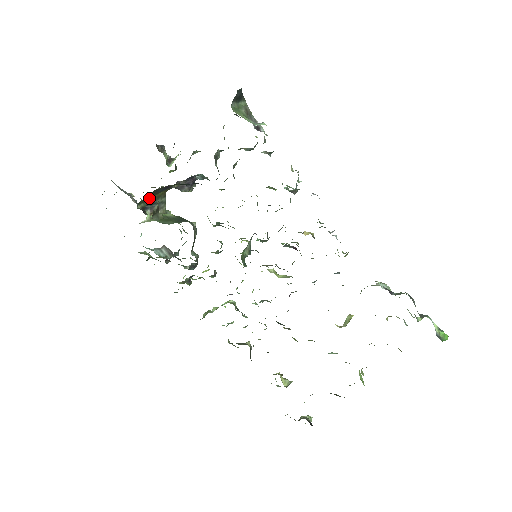
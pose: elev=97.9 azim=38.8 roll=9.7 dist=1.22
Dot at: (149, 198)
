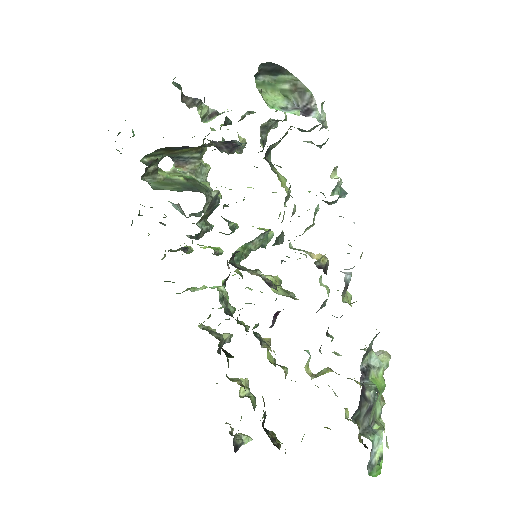
Dot at: (164, 152)
